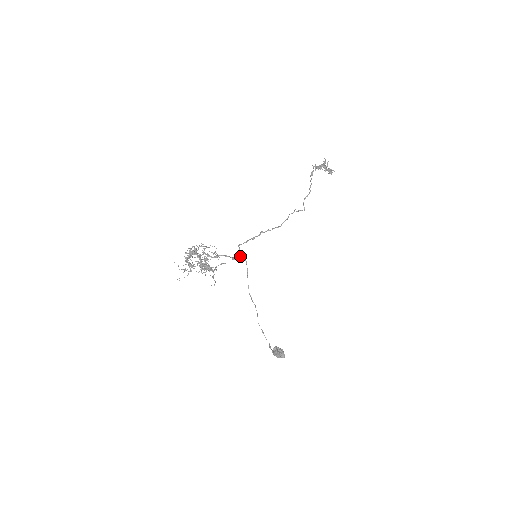
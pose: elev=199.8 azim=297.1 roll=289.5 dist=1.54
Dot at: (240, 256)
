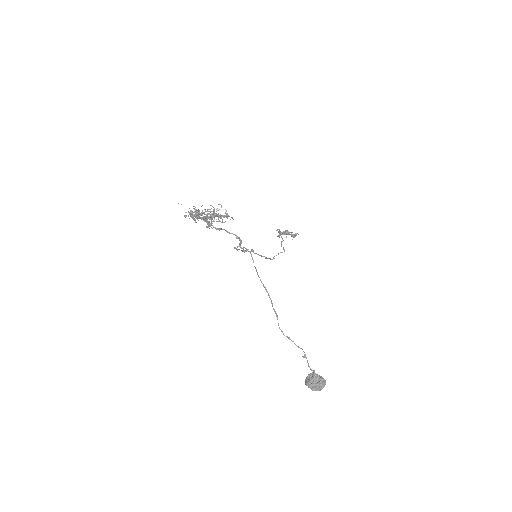
Dot at: (241, 247)
